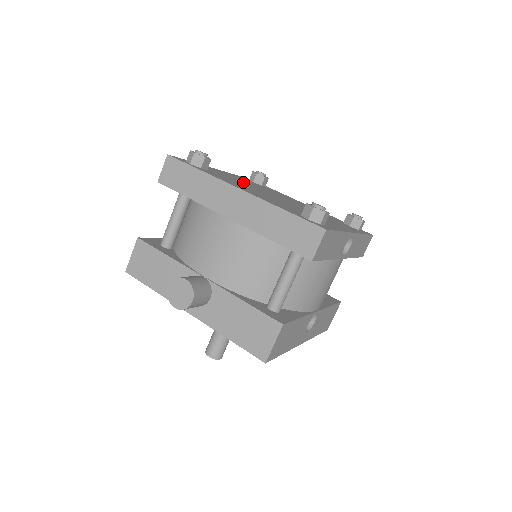
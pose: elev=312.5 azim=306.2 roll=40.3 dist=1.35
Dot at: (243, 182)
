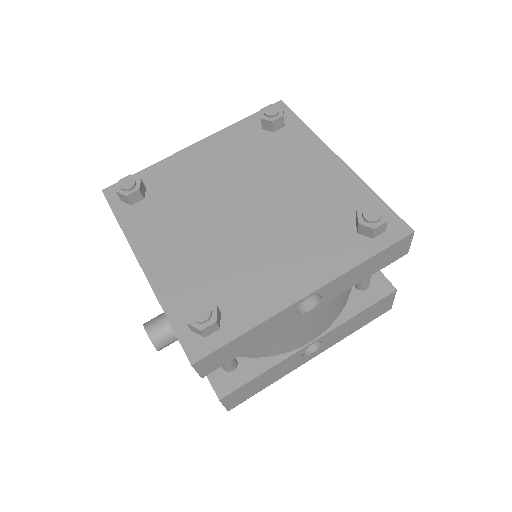
Dot at: (207, 181)
